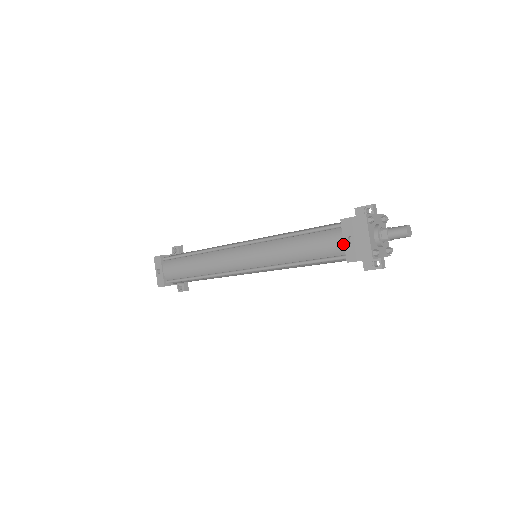
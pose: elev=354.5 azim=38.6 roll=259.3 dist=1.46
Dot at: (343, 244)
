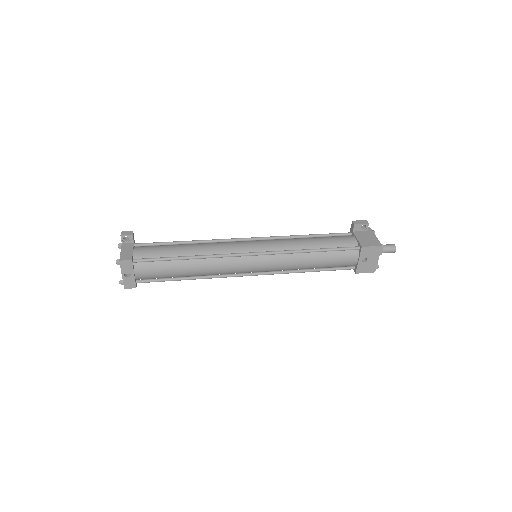
Dot at: (356, 262)
